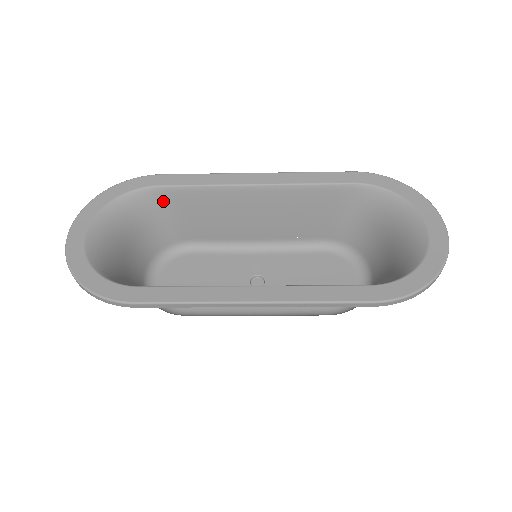
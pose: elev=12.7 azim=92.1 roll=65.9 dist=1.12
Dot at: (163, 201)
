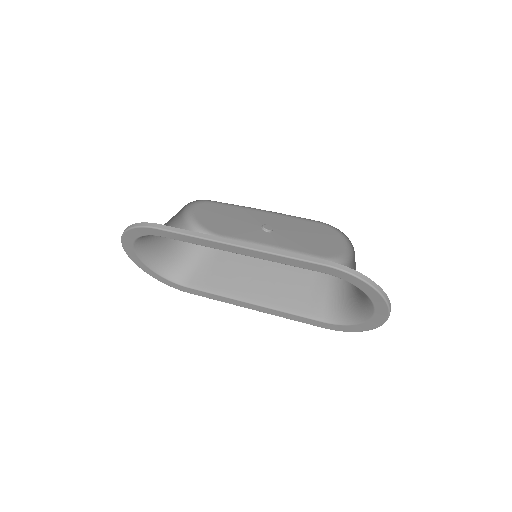
Dot at: occluded
